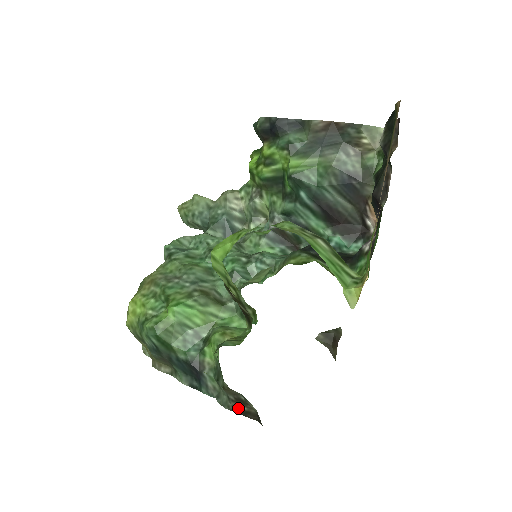
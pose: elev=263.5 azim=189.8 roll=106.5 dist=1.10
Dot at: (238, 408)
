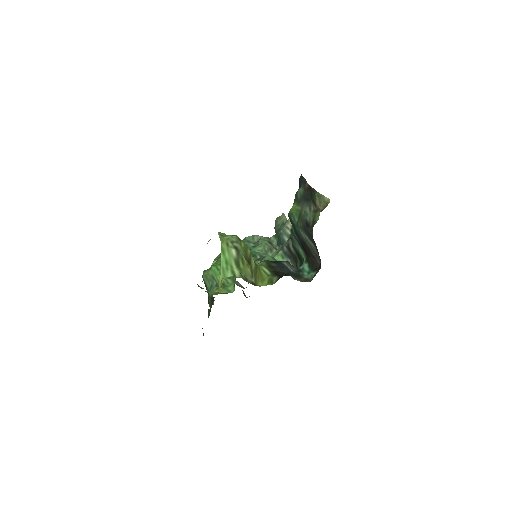
Dot at: occluded
